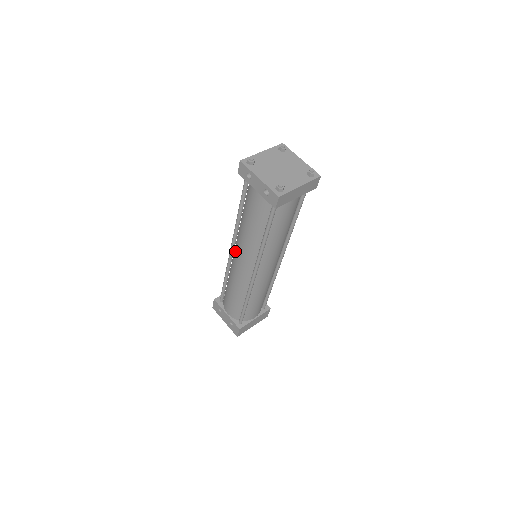
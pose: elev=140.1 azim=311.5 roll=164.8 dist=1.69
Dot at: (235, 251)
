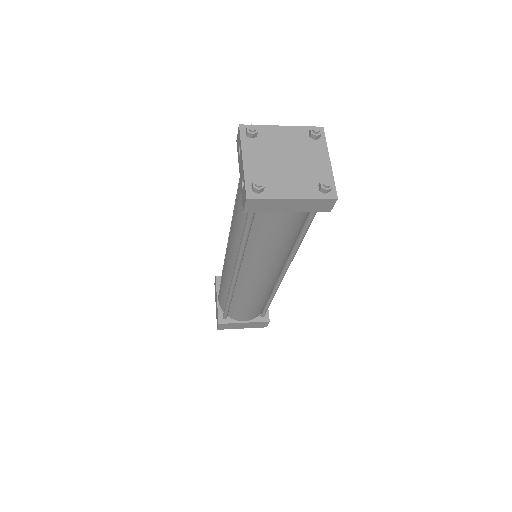
Dot at: occluded
